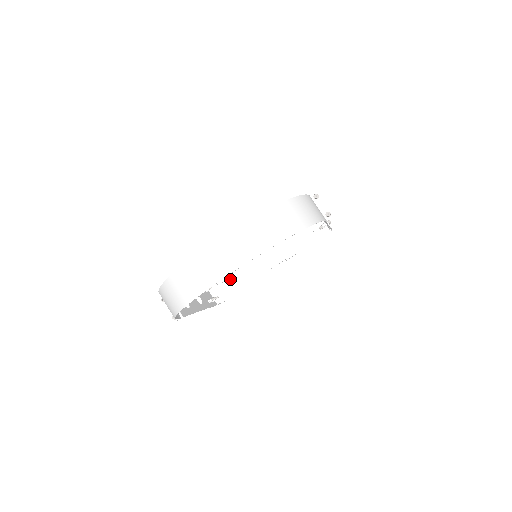
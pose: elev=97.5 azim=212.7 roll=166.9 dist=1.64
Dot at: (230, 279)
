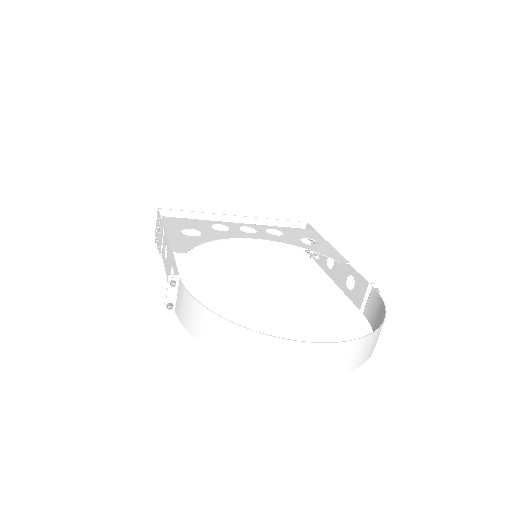
Dot at: occluded
